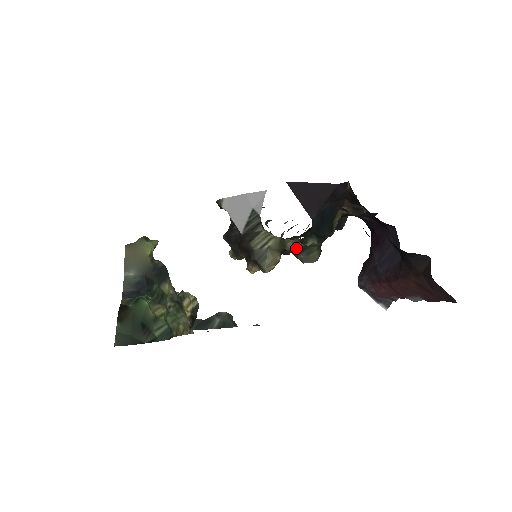
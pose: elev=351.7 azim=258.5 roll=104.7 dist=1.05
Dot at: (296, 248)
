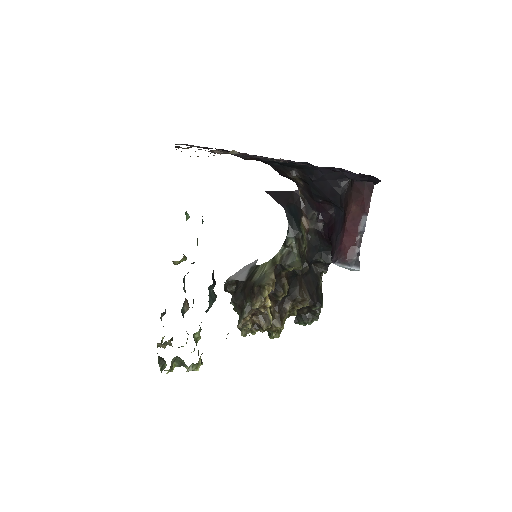
Dot at: (283, 256)
